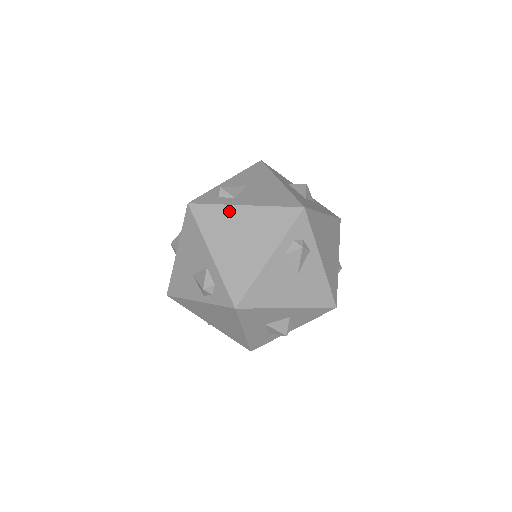
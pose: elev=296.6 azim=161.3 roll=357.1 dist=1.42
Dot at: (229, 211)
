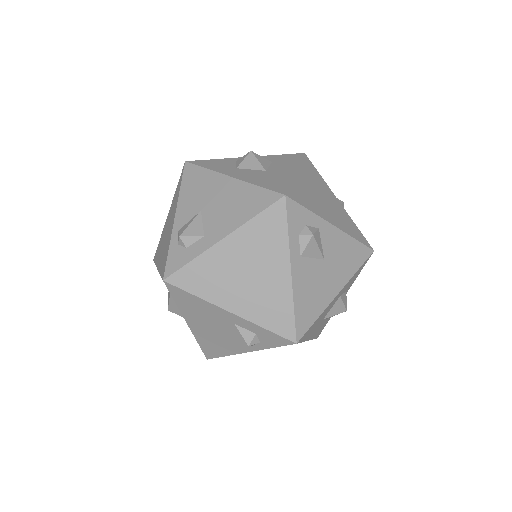
Dot at: (211, 257)
